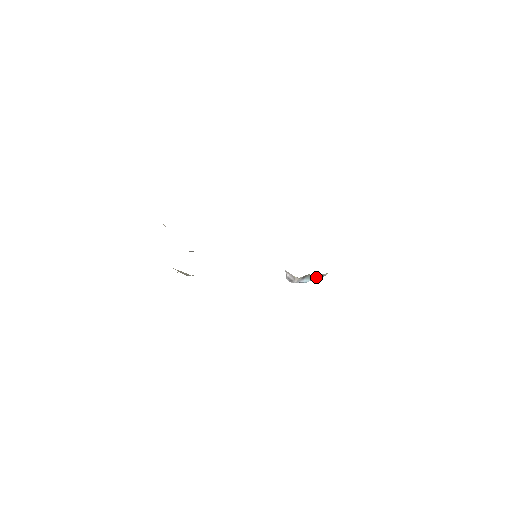
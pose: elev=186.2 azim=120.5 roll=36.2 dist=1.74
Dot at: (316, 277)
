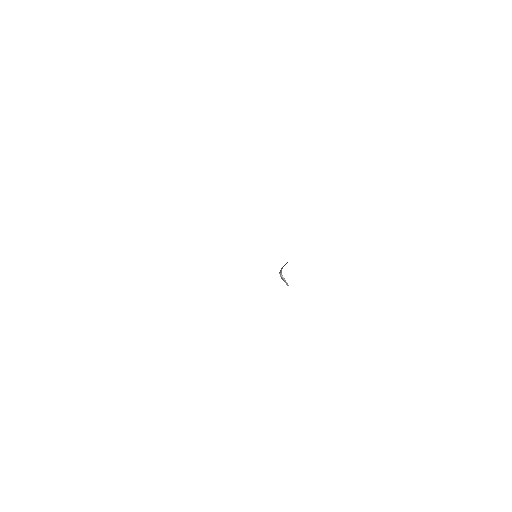
Dot at: occluded
